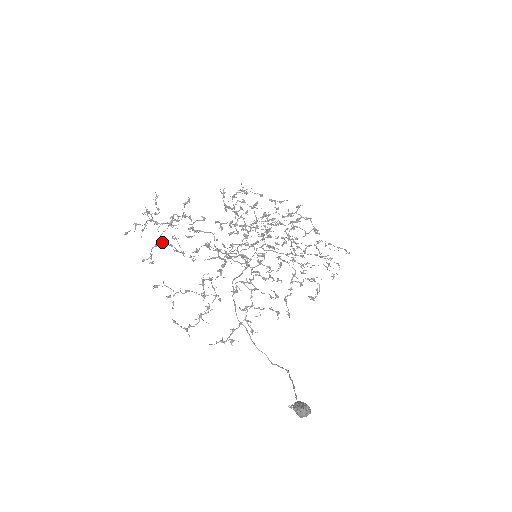
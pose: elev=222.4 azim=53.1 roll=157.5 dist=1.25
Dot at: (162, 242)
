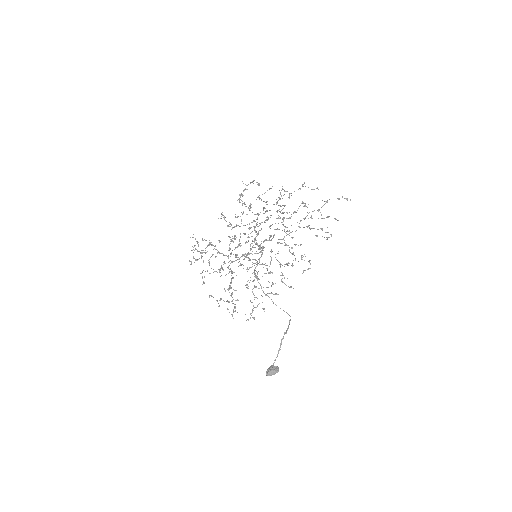
Dot at: (202, 271)
